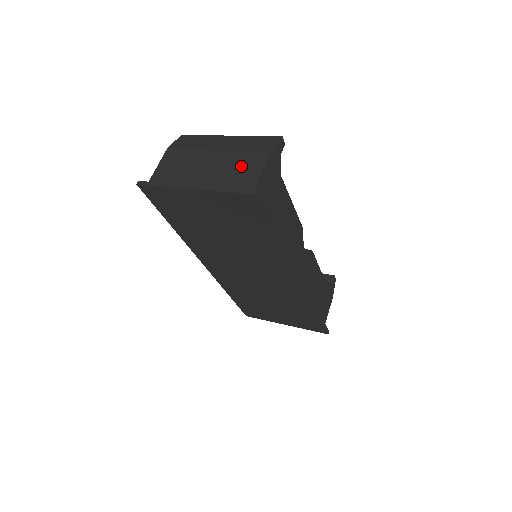
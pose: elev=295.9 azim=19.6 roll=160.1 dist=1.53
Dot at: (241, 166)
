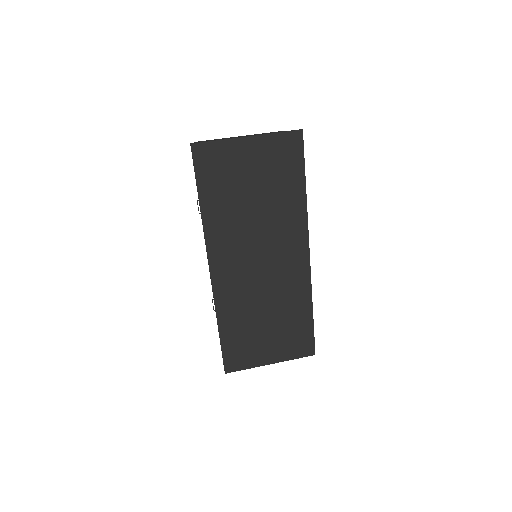
Dot at: occluded
